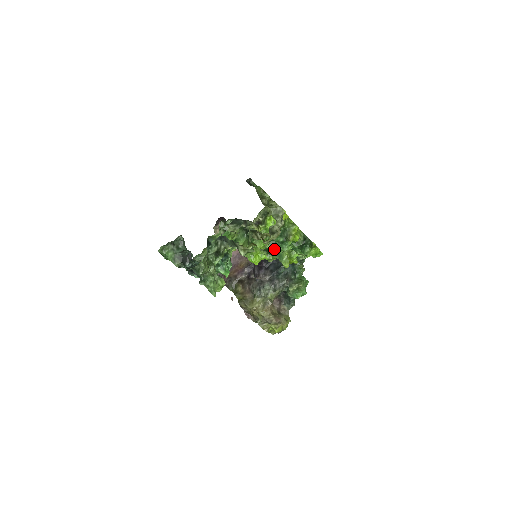
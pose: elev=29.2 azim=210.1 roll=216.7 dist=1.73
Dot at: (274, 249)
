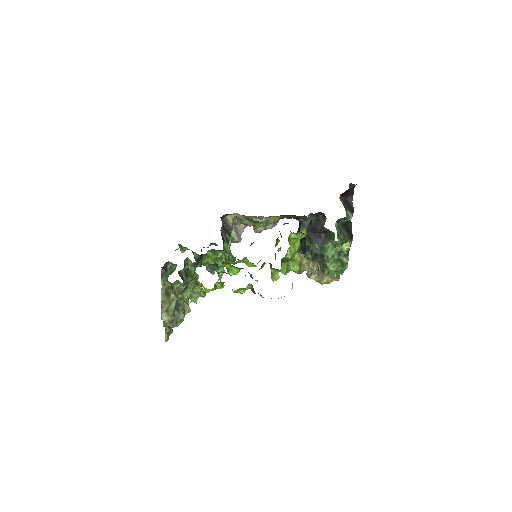
Dot at: occluded
